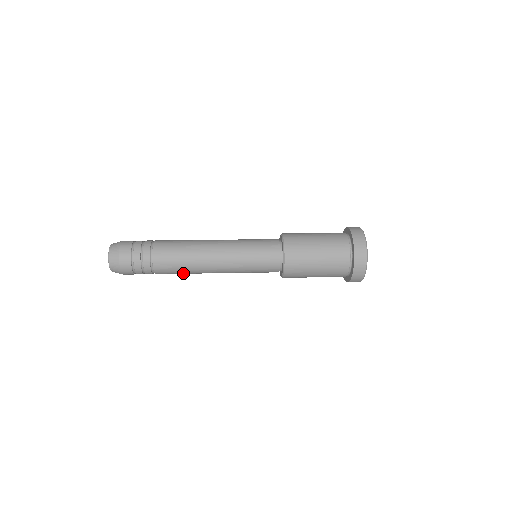
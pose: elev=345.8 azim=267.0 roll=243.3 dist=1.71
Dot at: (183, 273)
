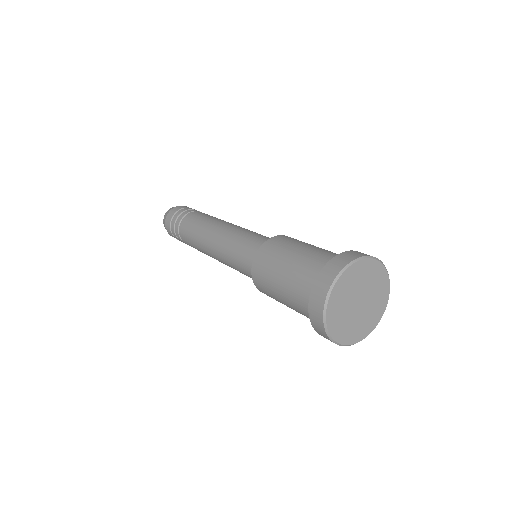
Dot at: occluded
